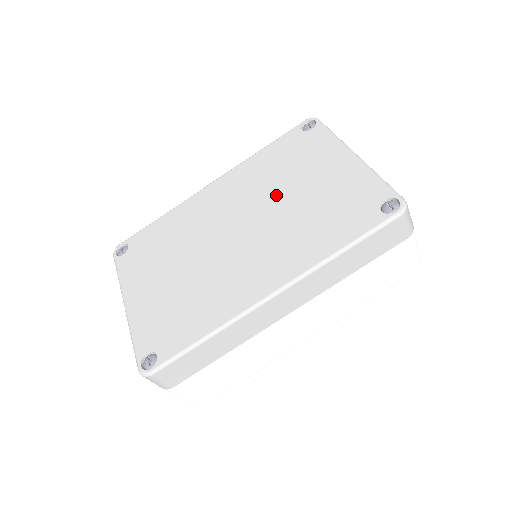
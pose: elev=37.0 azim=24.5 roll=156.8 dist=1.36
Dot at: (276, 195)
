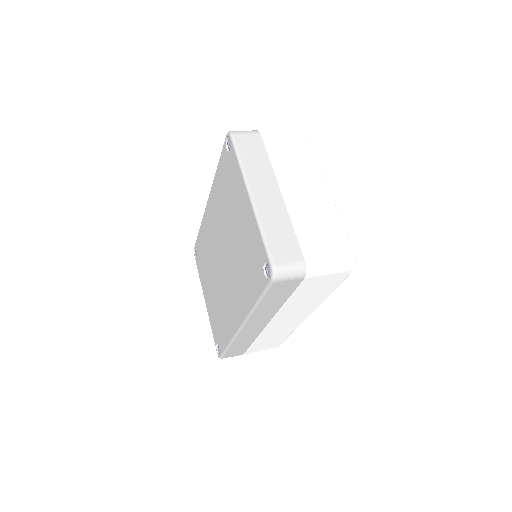
Dot at: (228, 230)
